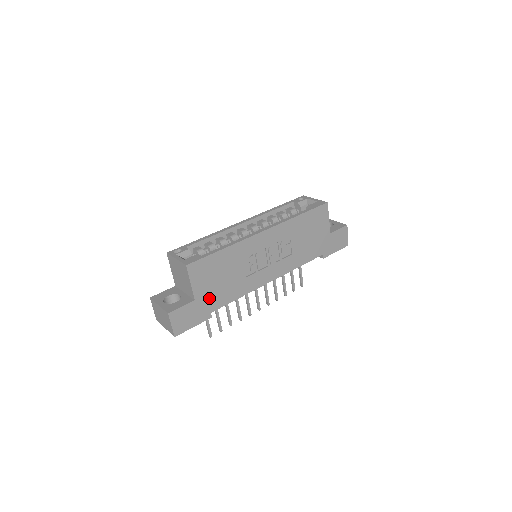
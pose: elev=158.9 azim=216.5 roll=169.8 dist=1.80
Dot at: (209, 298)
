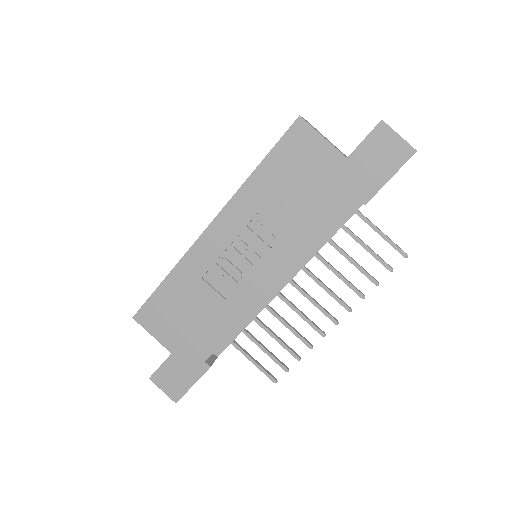
Dot at: (189, 345)
